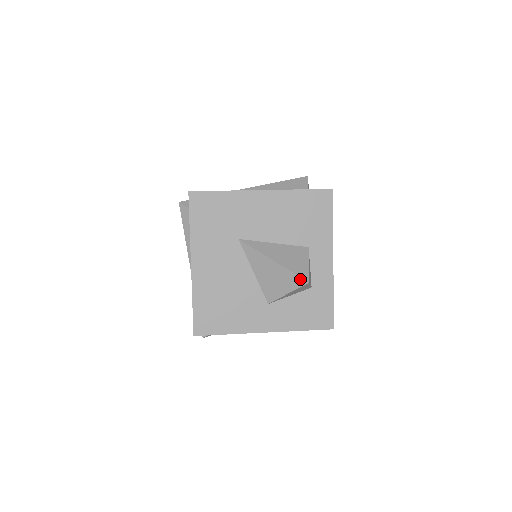
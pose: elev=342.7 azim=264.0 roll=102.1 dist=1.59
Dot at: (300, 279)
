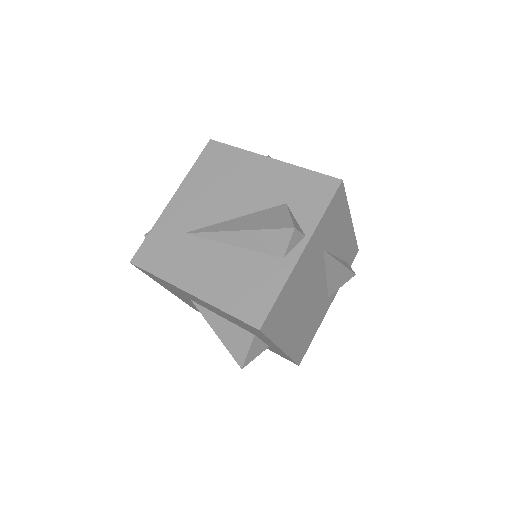
Dot at: (236, 361)
